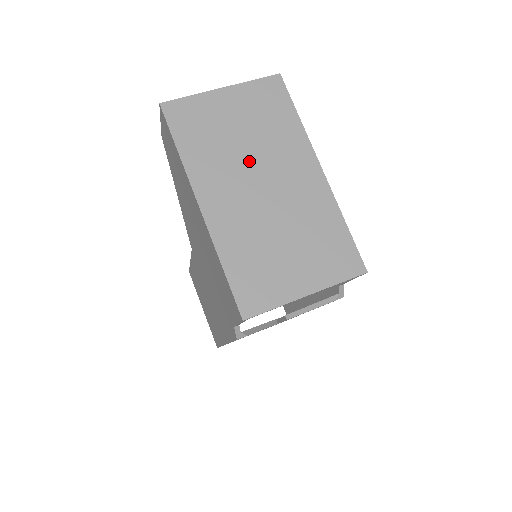
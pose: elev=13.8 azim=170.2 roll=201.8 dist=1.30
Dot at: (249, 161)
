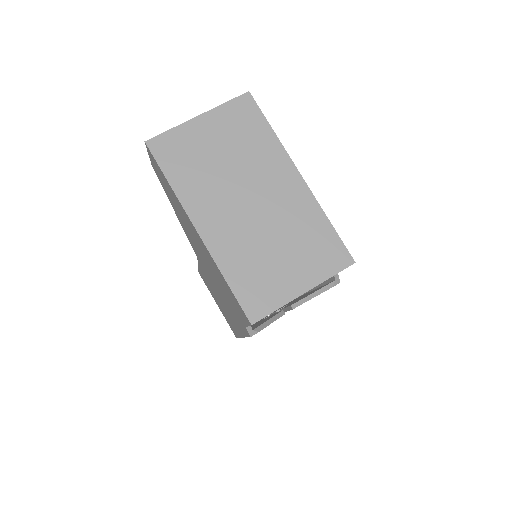
Dot at: (234, 180)
